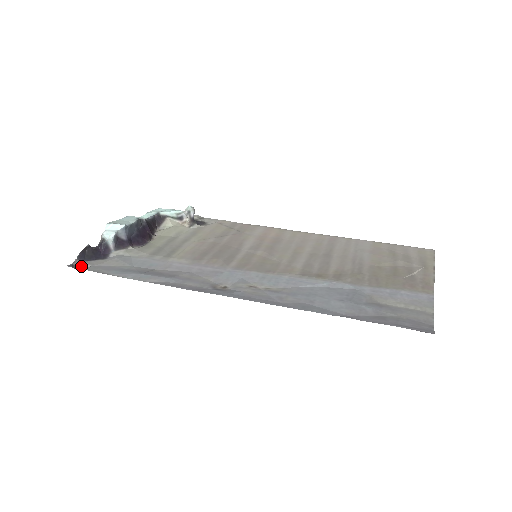
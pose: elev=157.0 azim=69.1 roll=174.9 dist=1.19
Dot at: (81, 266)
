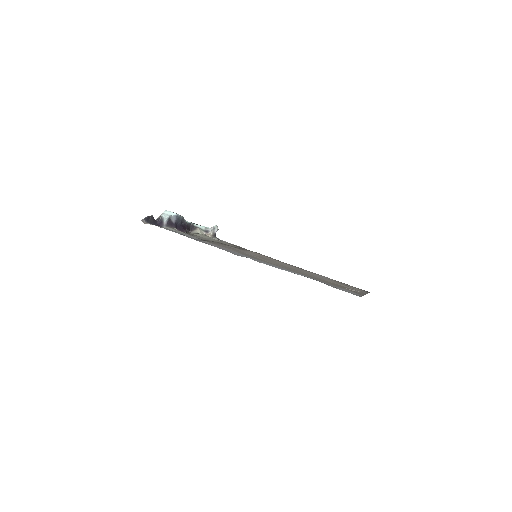
Dot at: (146, 223)
